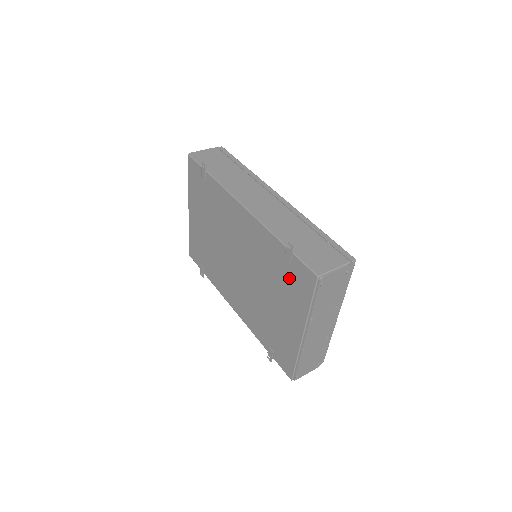
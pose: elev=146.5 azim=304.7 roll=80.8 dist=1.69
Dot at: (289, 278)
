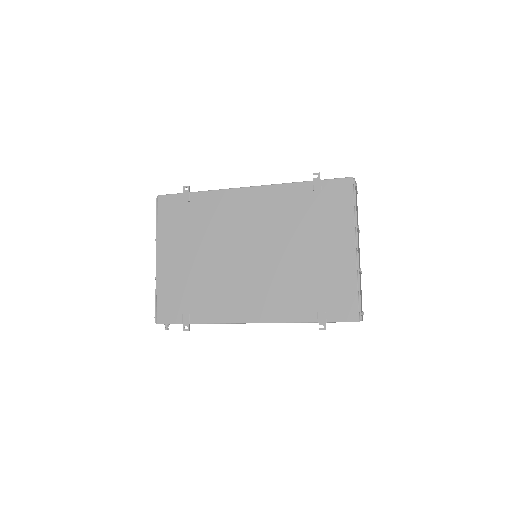
Dot at: (323, 206)
